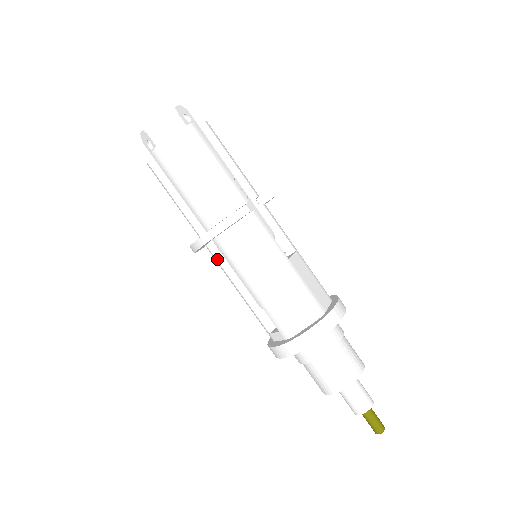
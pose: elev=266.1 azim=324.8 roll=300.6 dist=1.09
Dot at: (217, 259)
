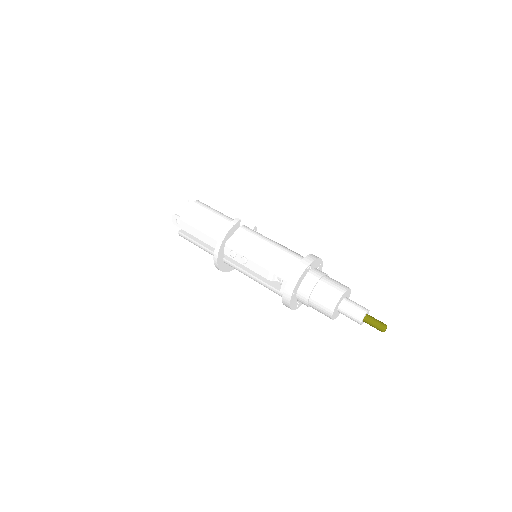
Dot at: (232, 263)
